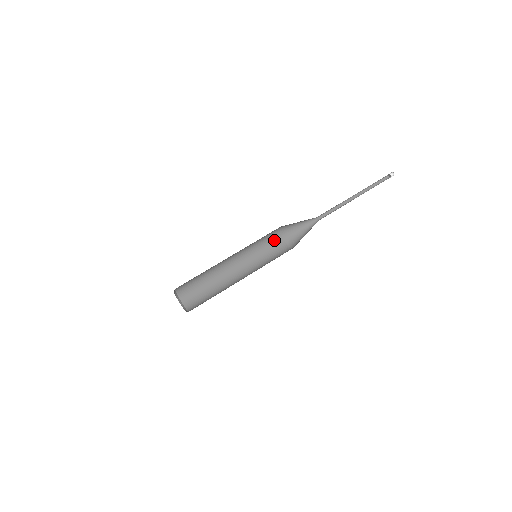
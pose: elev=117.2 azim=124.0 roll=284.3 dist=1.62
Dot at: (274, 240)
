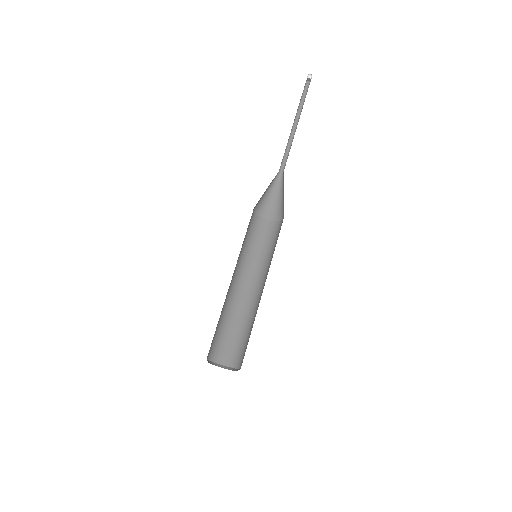
Dot at: (250, 219)
